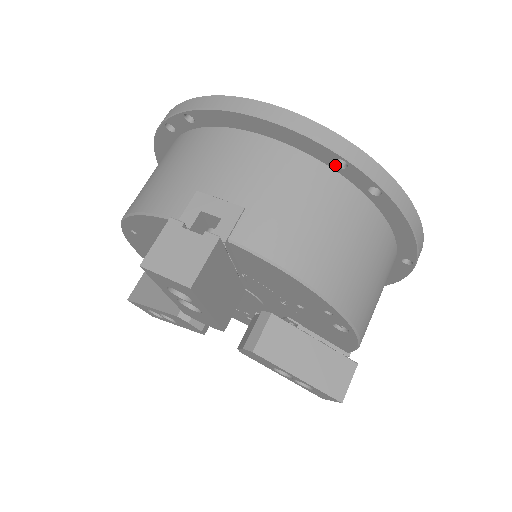
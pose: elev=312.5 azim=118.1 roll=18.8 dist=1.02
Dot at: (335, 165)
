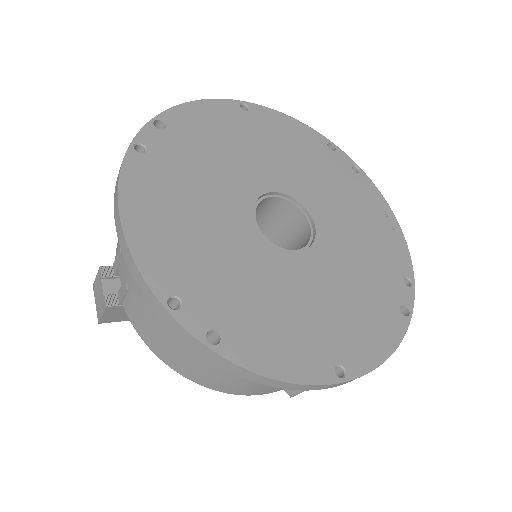
Dot at: (172, 305)
